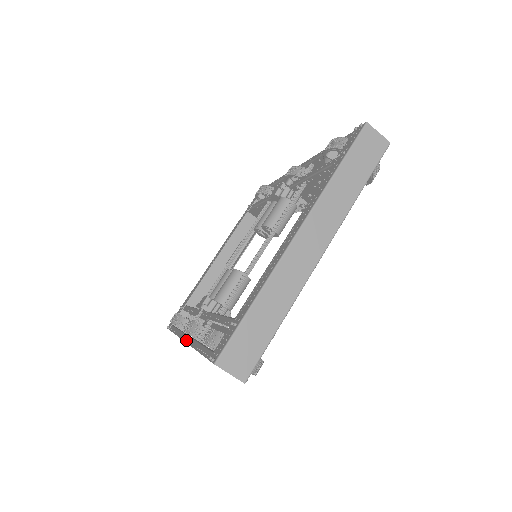
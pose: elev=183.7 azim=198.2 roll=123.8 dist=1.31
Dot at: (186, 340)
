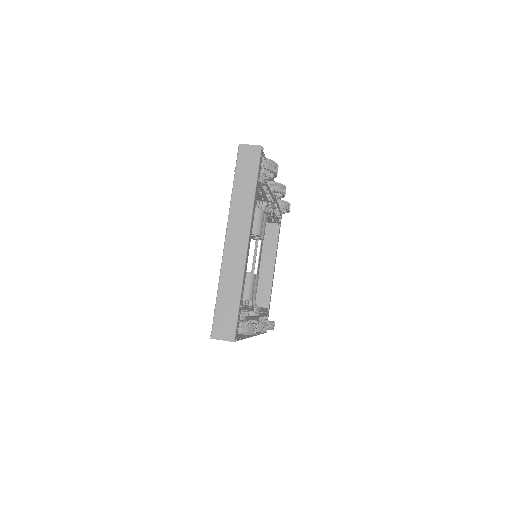
Dot at: occluded
